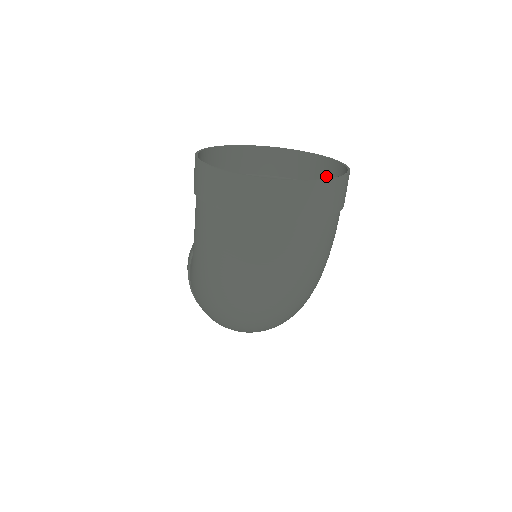
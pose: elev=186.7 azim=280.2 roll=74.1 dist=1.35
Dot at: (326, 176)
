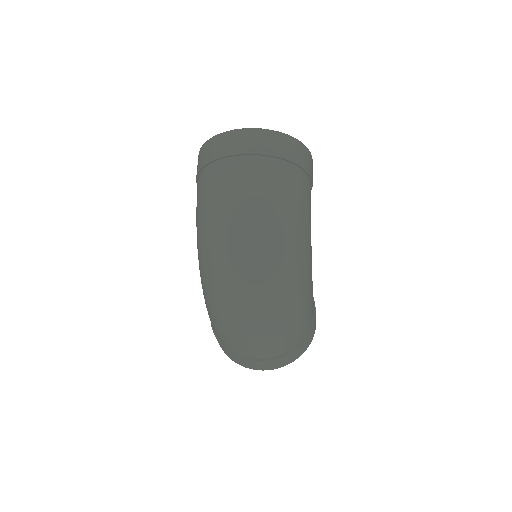
Dot at: occluded
